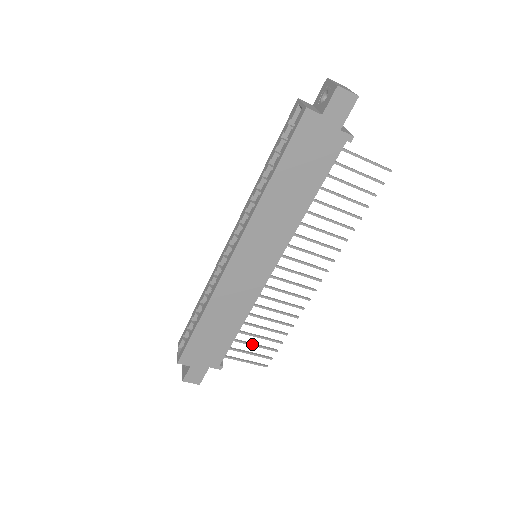
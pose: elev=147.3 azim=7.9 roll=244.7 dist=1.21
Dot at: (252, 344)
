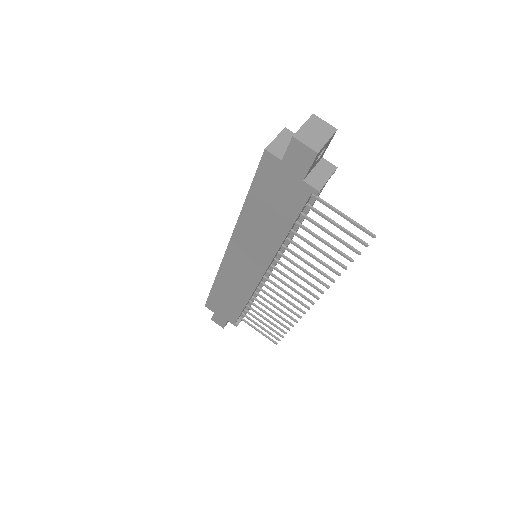
Dot at: (261, 321)
